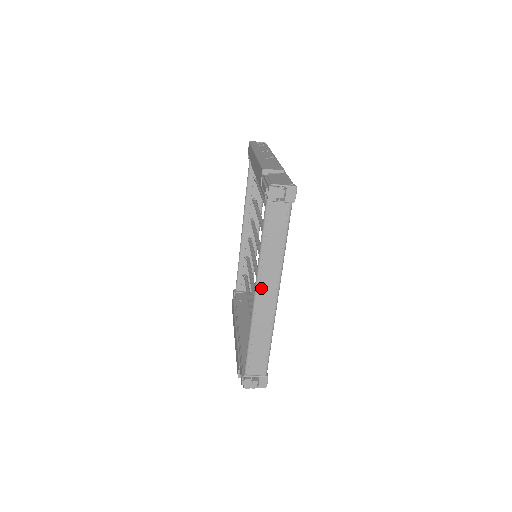
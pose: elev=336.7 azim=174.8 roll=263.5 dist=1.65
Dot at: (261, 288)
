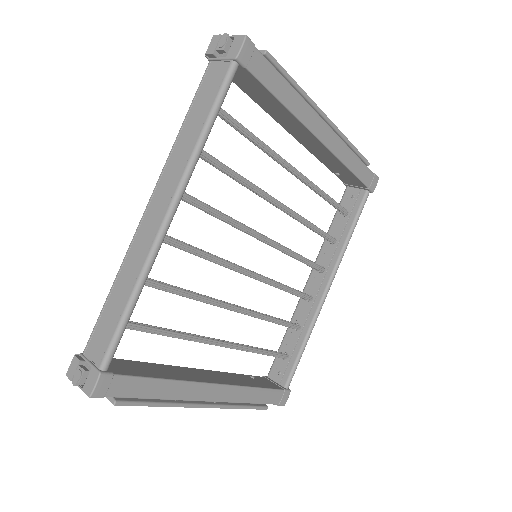
Dot at: (156, 194)
